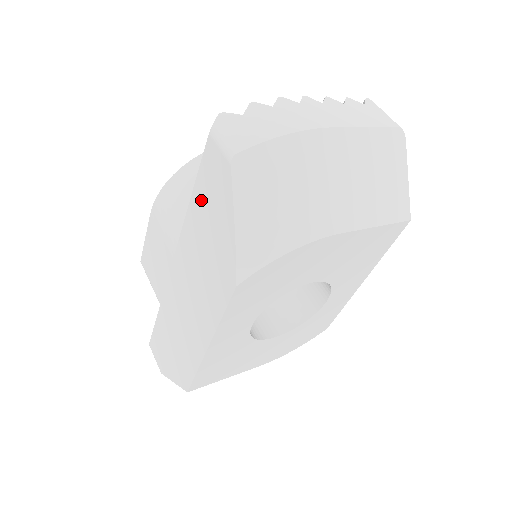
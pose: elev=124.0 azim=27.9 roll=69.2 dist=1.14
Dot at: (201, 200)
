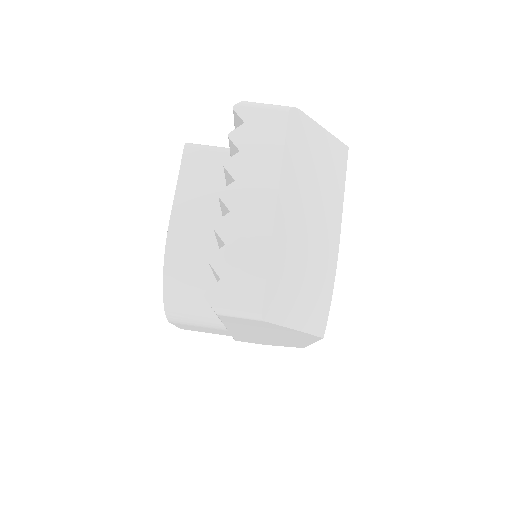
Dot at: (240, 325)
